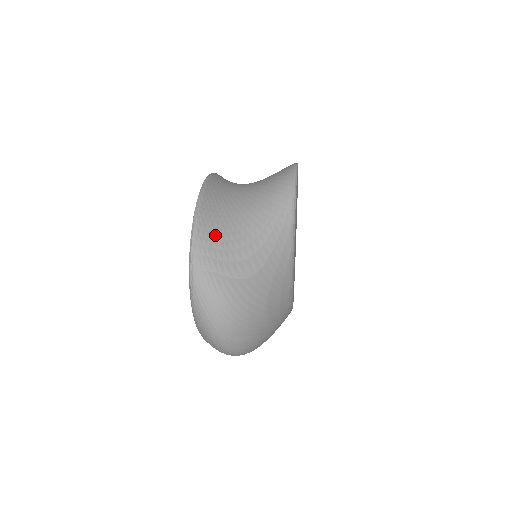
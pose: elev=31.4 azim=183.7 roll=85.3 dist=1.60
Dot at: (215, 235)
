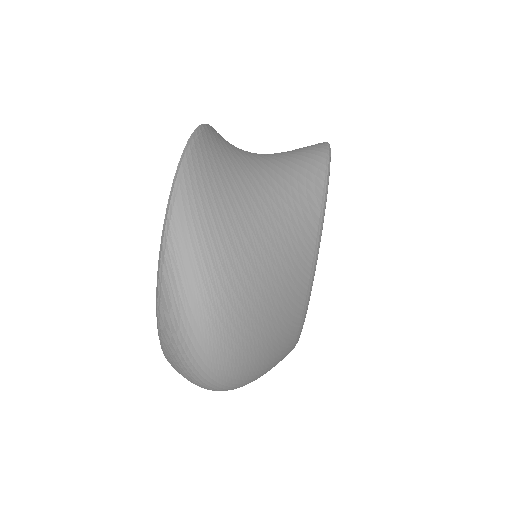
Dot at: (216, 169)
